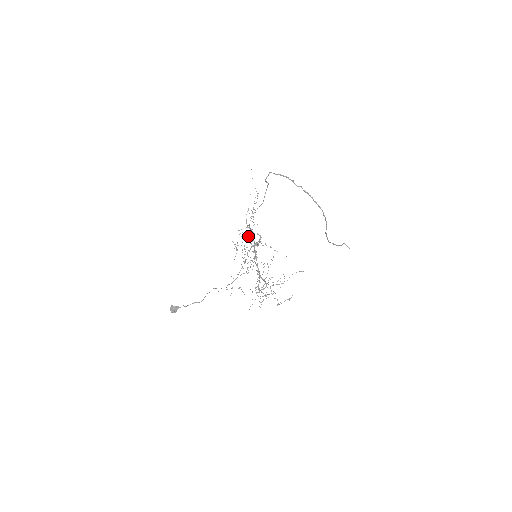
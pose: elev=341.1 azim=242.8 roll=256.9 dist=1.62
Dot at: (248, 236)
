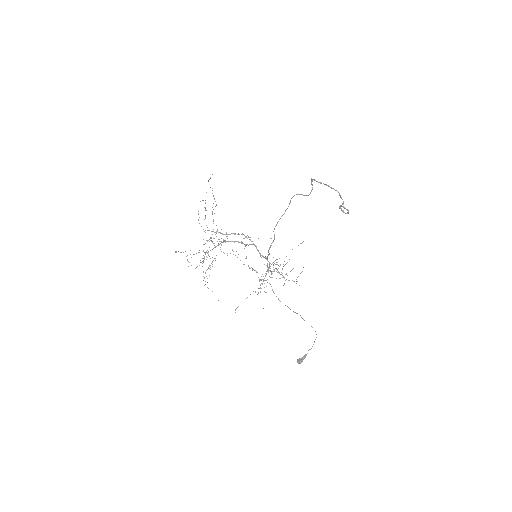
Dot at: (270, 247)
